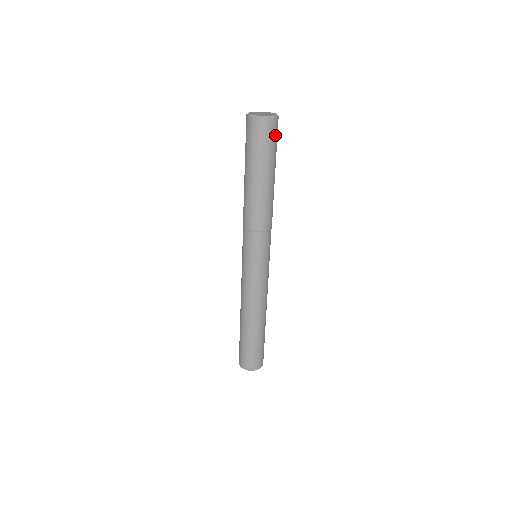
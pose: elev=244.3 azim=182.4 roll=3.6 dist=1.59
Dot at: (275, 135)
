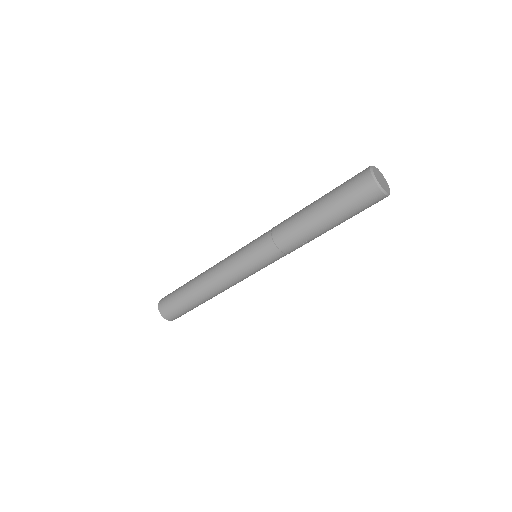
Dot at: occluded
